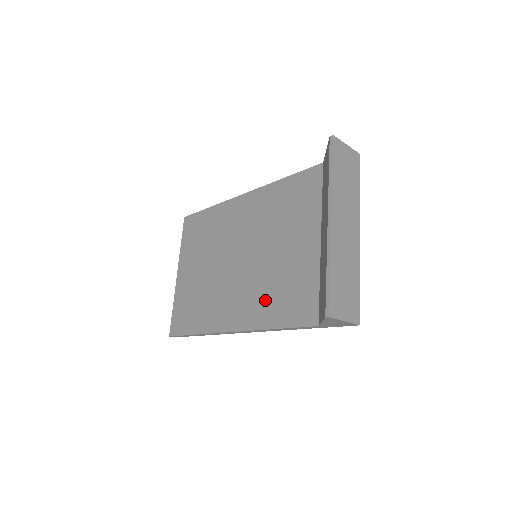
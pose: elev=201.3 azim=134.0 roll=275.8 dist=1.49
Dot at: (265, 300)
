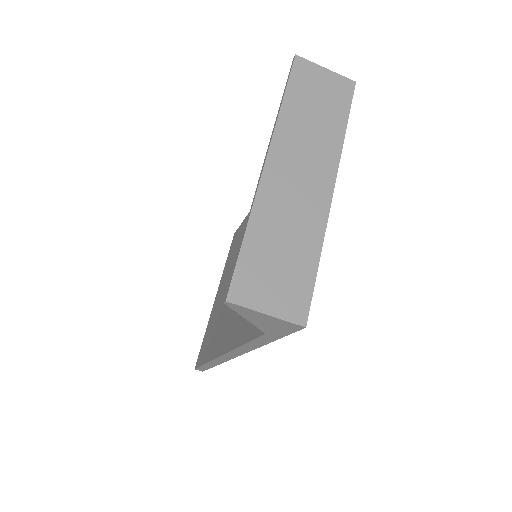
Dot at: occluded
